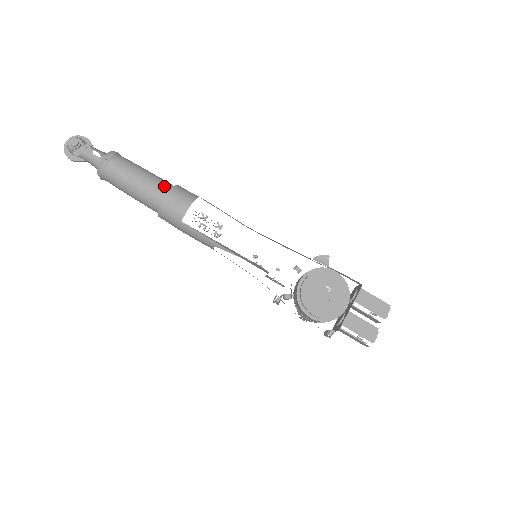
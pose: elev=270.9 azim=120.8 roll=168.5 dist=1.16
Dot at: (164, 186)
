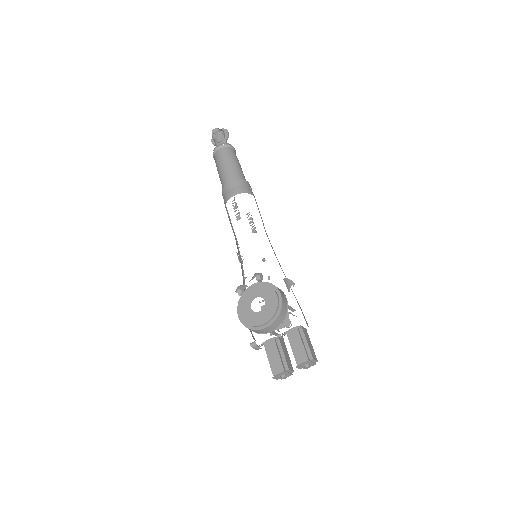
Dot at: (234, 176)
